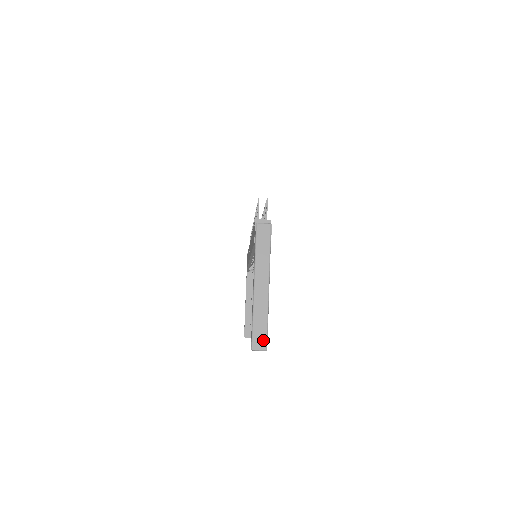
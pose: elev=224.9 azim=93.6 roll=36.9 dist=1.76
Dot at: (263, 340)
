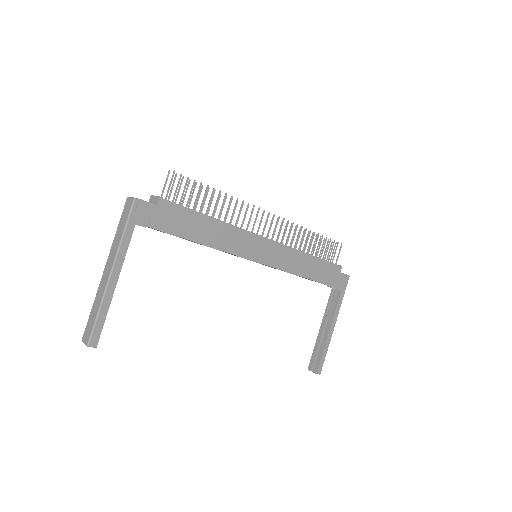
Dot at: (89, 333)
